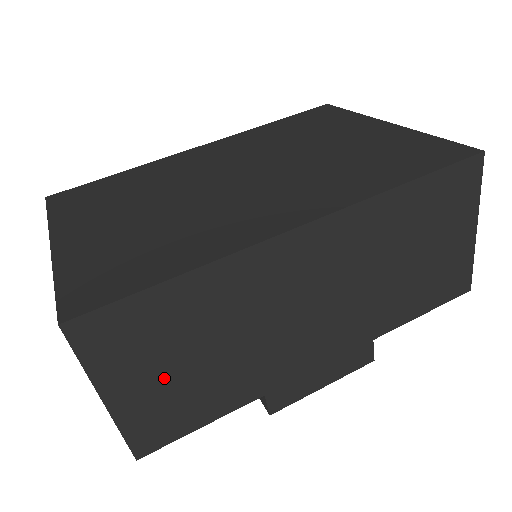
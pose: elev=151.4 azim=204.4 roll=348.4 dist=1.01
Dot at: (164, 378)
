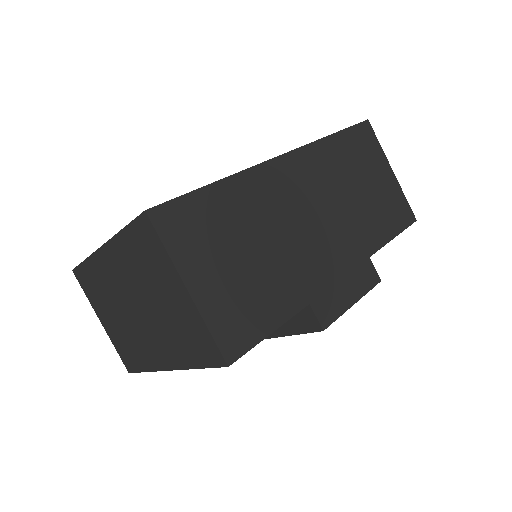
Dot at: (229, 272)
